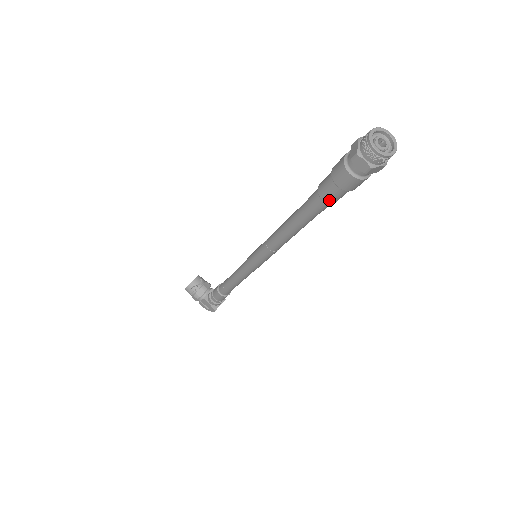
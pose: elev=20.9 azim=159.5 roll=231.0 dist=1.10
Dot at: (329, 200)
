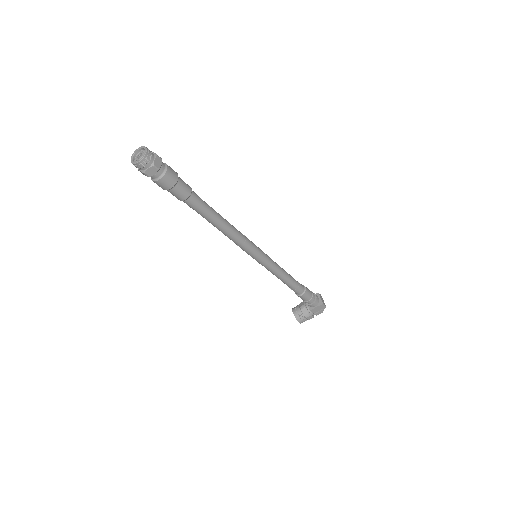
Dot at: (186, 195)
